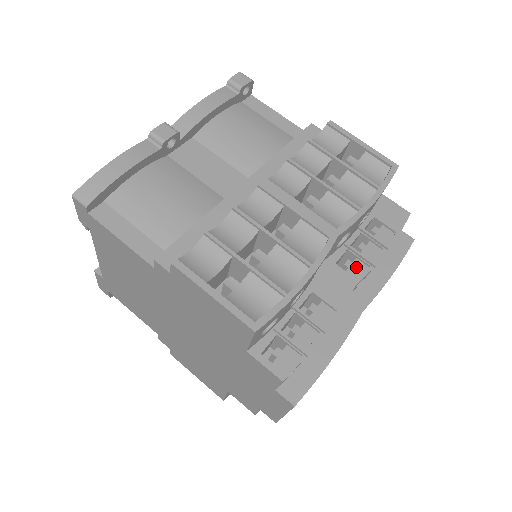
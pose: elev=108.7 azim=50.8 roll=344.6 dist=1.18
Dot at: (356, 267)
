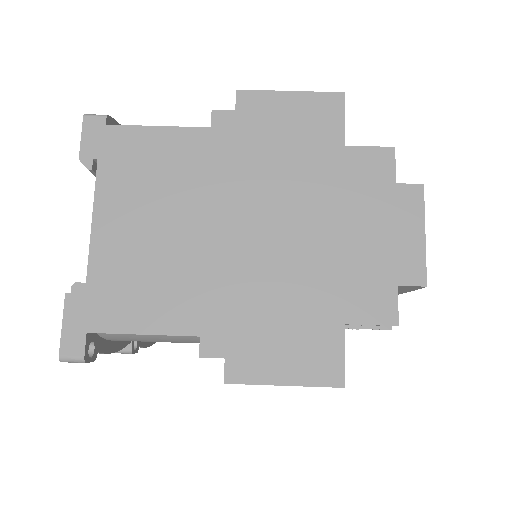
Dot at: occluded
